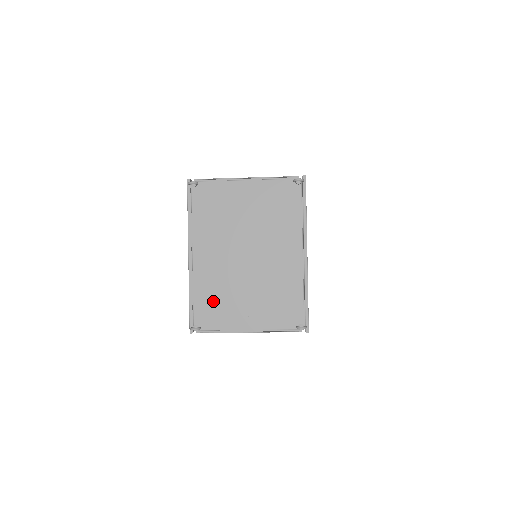
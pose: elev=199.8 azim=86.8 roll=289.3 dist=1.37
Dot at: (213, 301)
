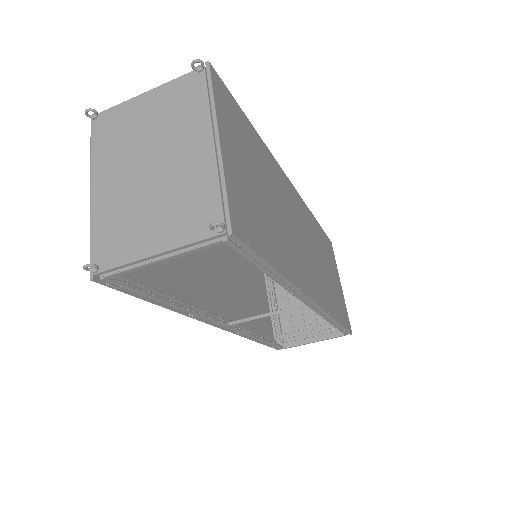
Dot at: (114, 231)
